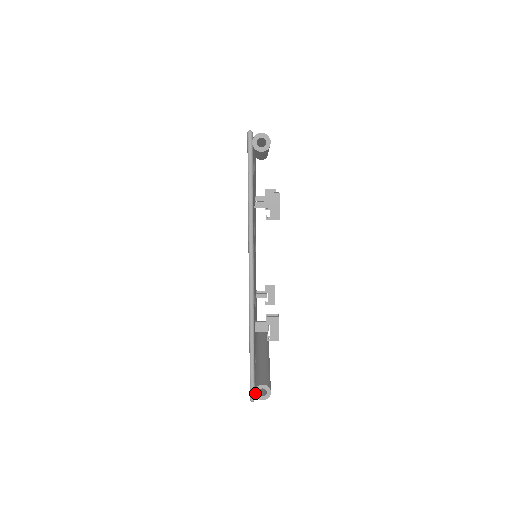
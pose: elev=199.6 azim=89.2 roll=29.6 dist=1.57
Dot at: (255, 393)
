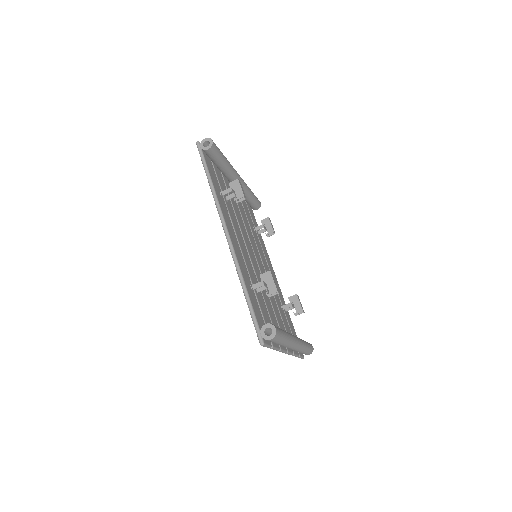
Dot at: (262, 335)
